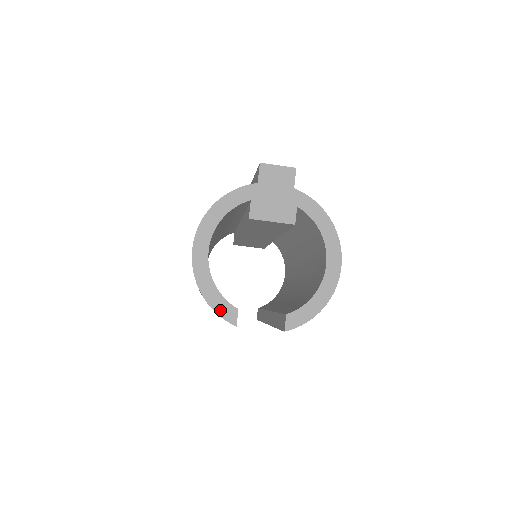
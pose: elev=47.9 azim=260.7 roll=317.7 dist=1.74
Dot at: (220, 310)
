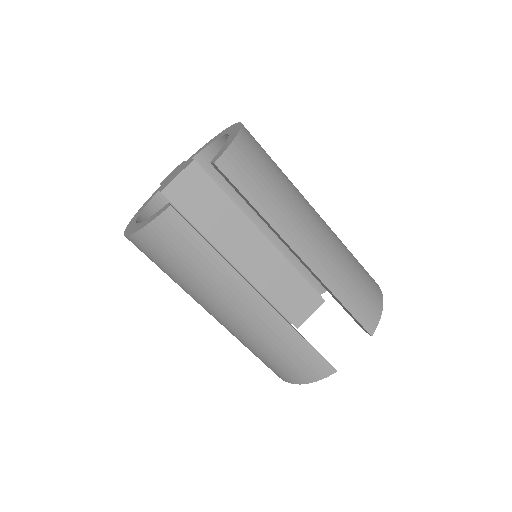
Dot at: (153, 218)
